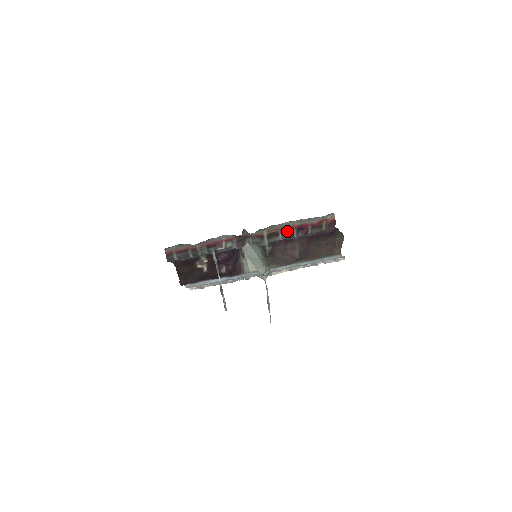
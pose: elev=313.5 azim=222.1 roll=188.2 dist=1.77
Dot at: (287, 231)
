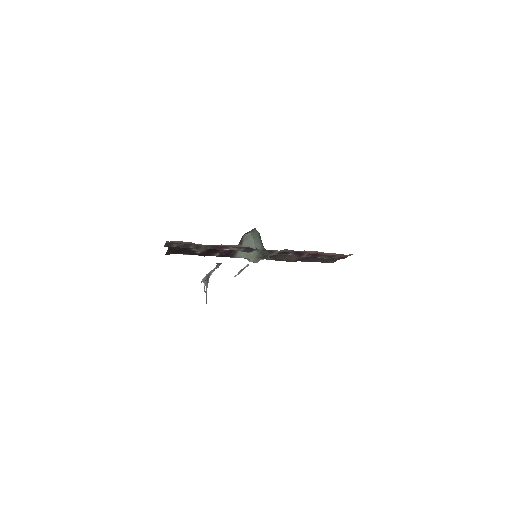
Dot at: (300, 253)
